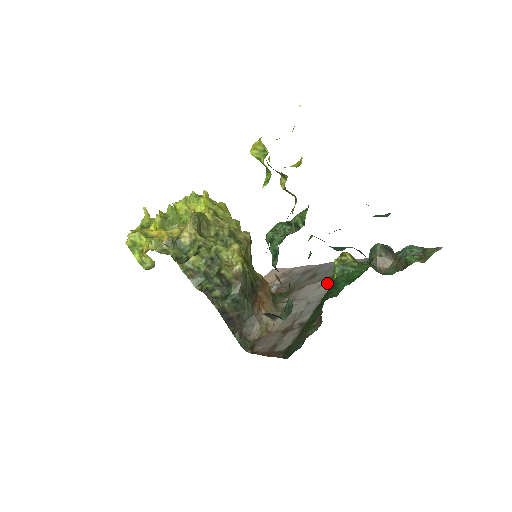
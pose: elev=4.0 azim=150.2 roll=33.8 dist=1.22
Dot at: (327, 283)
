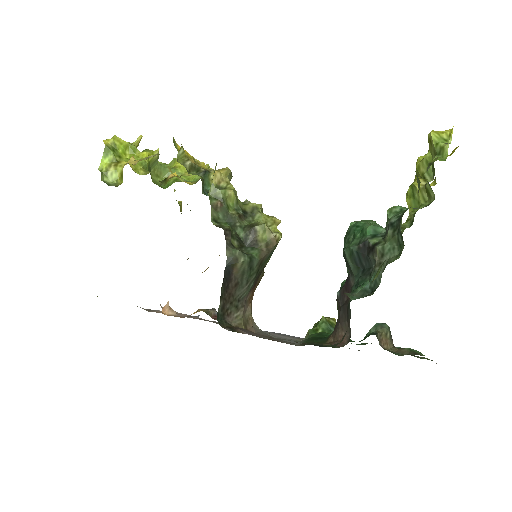
Dot at: occluded
